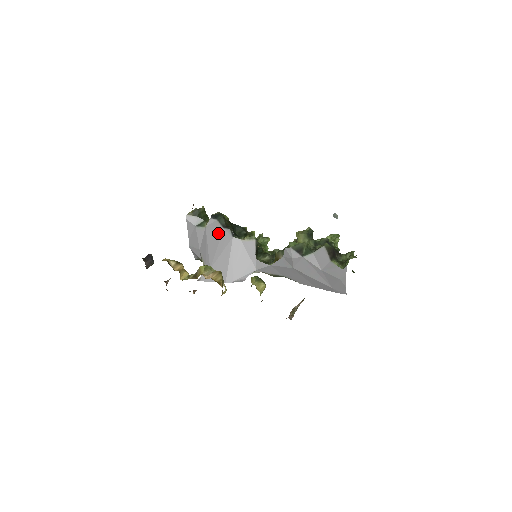
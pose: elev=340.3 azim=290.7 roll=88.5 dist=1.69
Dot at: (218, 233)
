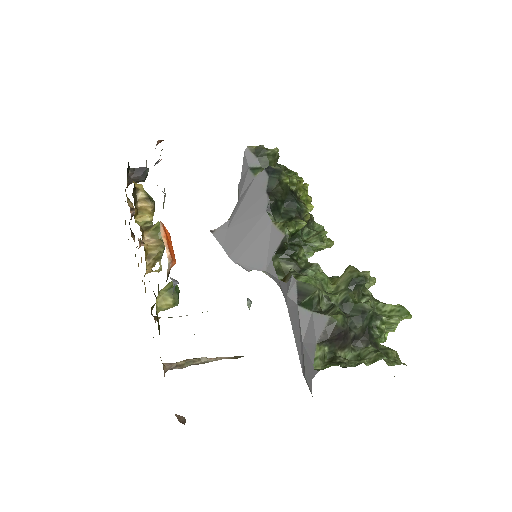
Dot at: (259, 194)
